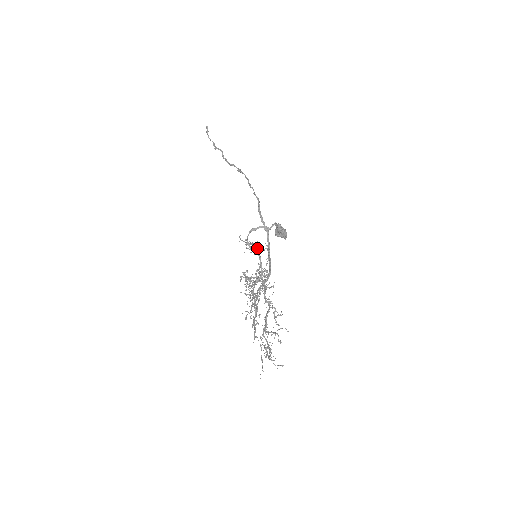
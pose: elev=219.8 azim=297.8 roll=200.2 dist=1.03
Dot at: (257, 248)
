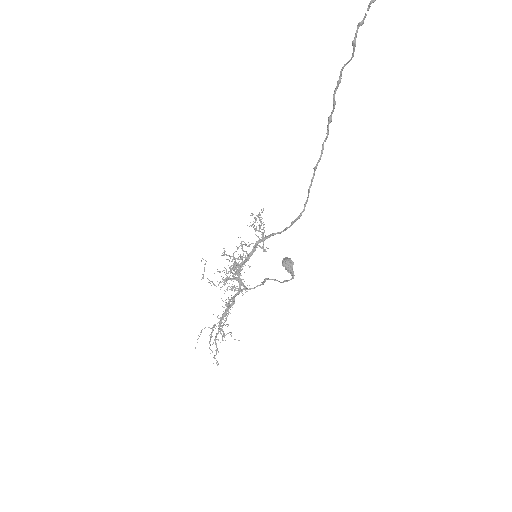
Dot at: occluded
